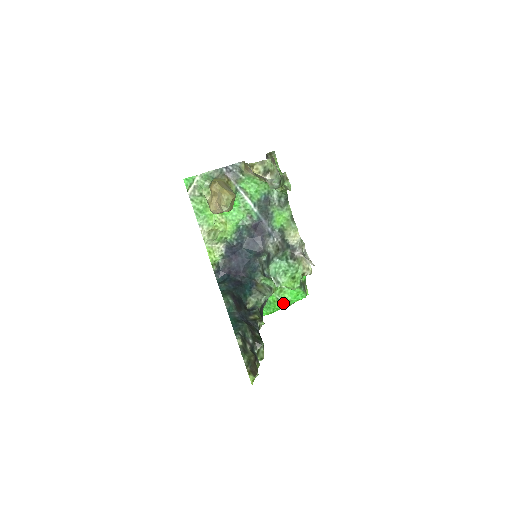
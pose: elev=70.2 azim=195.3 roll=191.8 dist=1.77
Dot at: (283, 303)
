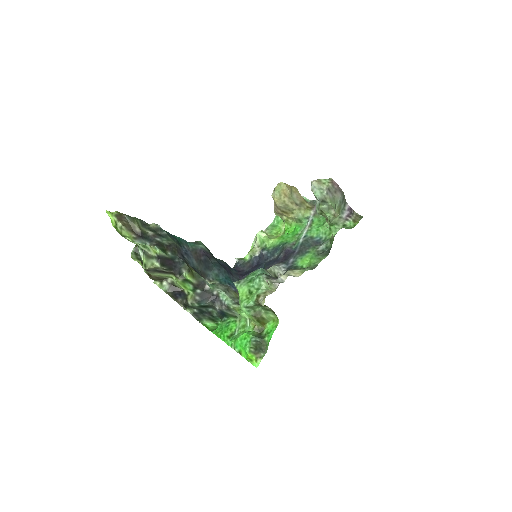
Dot at: (233, 338)
